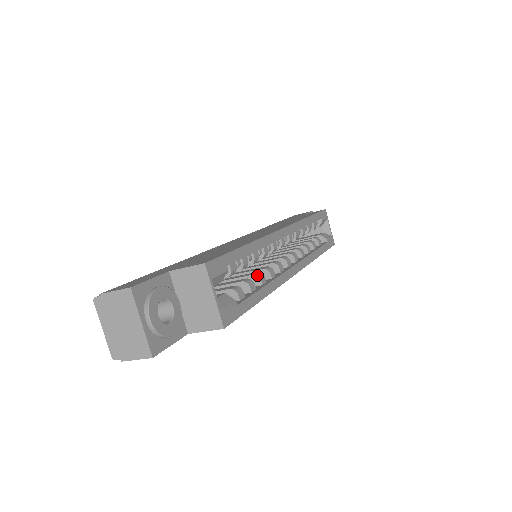
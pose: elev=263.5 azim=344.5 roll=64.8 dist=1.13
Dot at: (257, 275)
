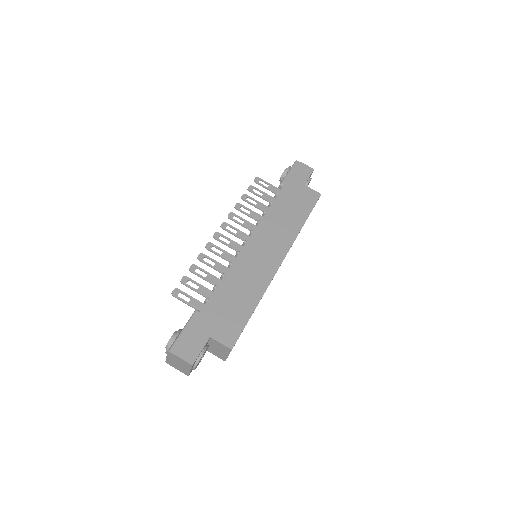
Dot at: occluded
